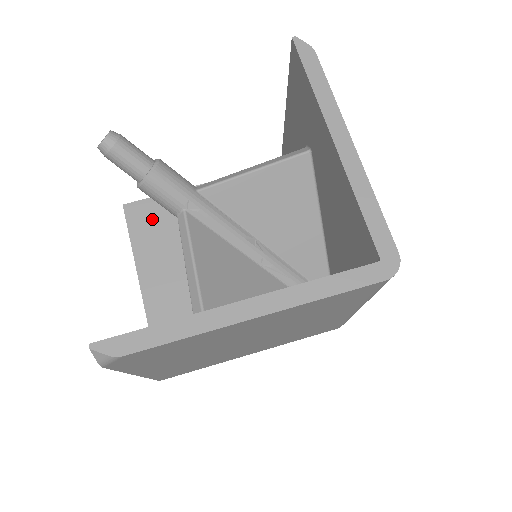
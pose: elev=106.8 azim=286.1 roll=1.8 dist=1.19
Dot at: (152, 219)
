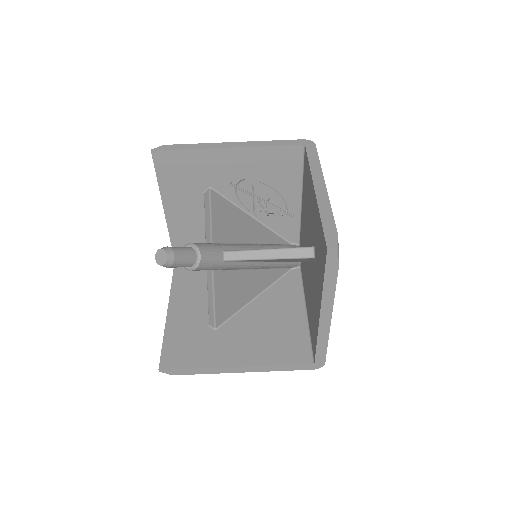
Dot at: (178, 169)
